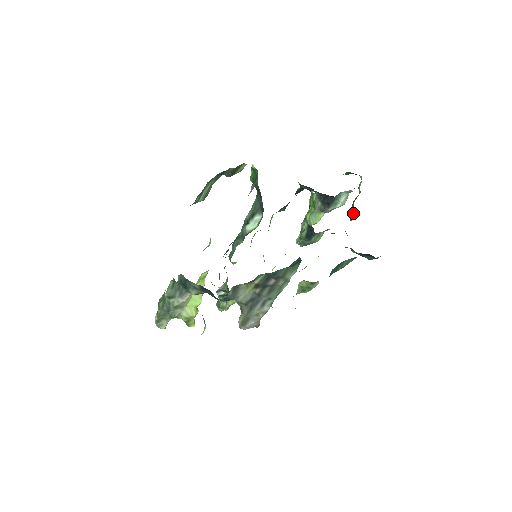
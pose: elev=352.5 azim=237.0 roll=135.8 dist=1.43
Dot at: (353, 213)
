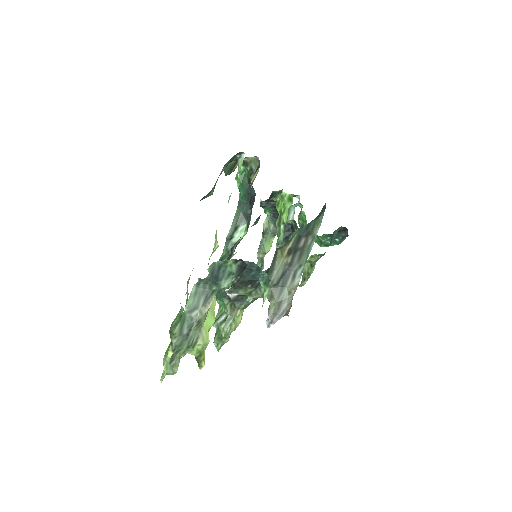
Dot at: (302, 225)
